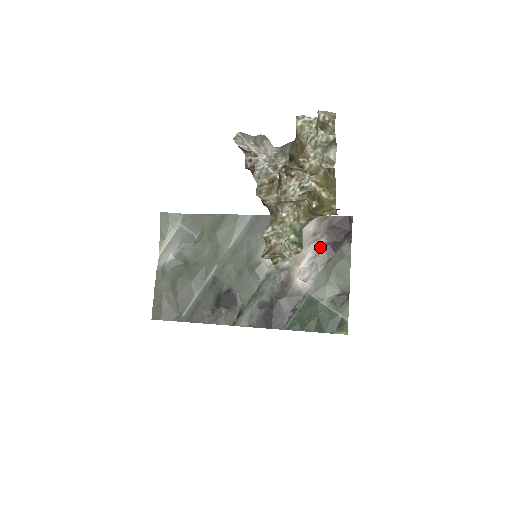
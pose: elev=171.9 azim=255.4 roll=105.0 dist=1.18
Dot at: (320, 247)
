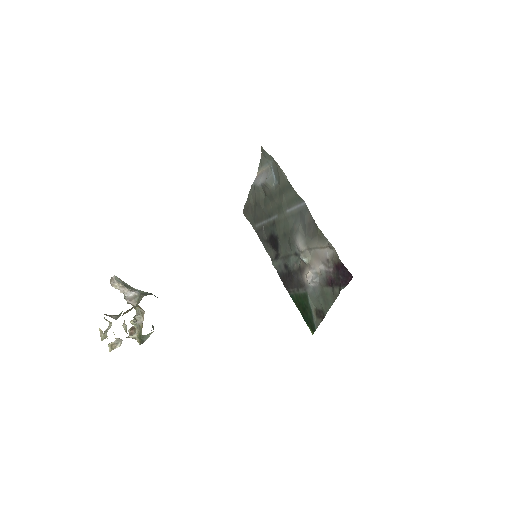
Dot at: (325, 272)
